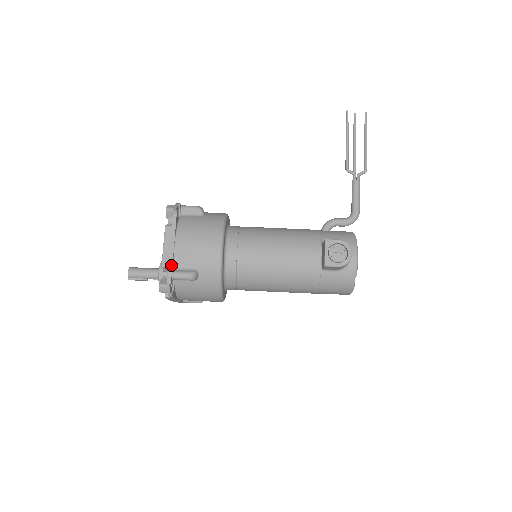
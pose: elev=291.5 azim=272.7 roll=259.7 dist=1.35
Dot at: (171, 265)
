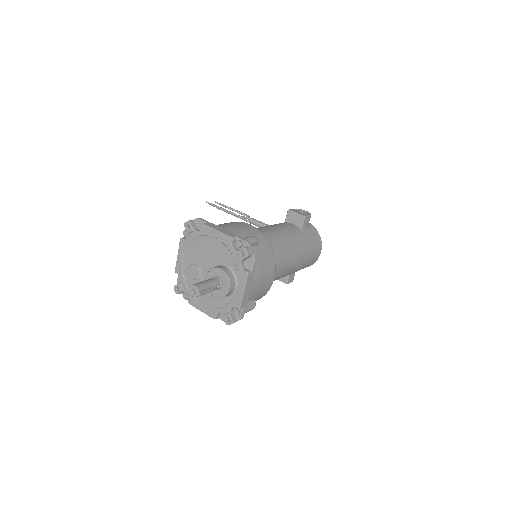
Dot at: (237, 235)
